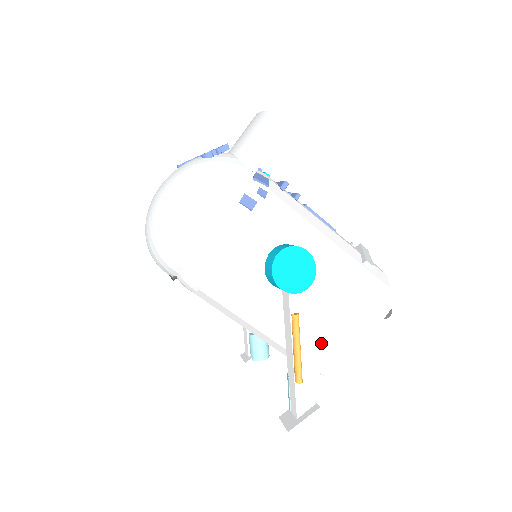
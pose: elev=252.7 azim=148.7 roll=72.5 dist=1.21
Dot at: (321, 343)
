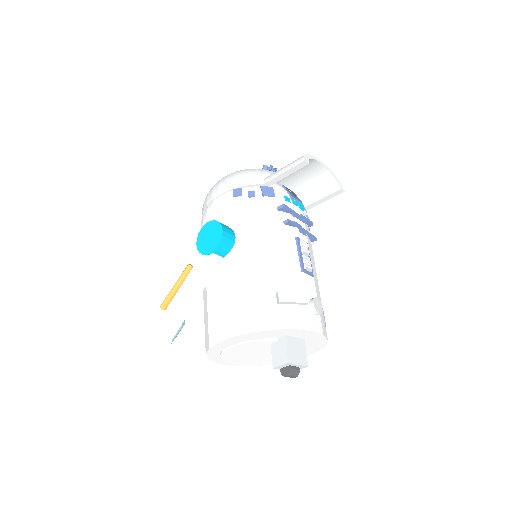
Dot at: (207, 317)
